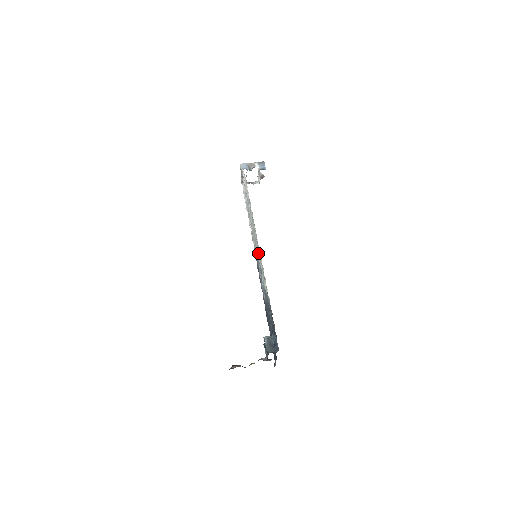
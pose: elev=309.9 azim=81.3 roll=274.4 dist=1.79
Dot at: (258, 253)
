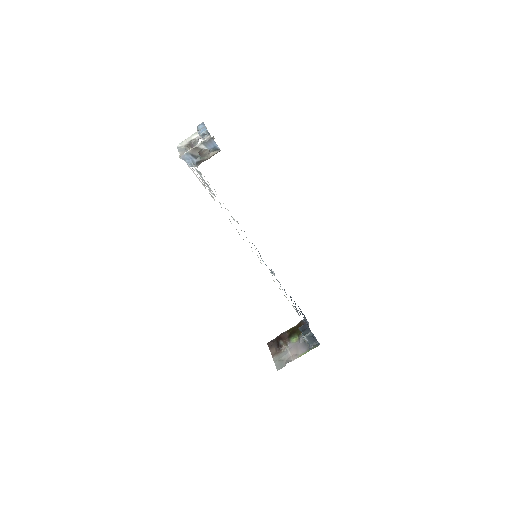
Dot at: occluded
